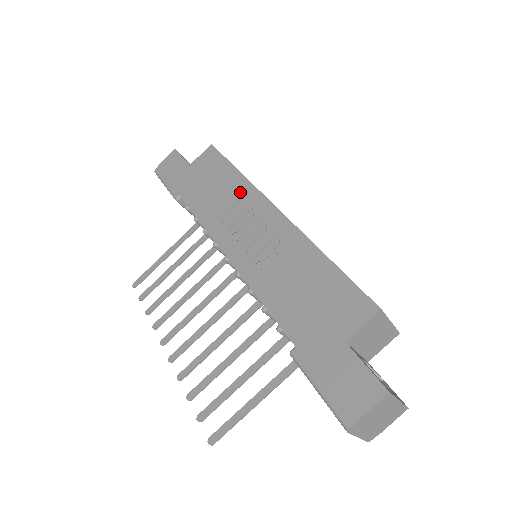
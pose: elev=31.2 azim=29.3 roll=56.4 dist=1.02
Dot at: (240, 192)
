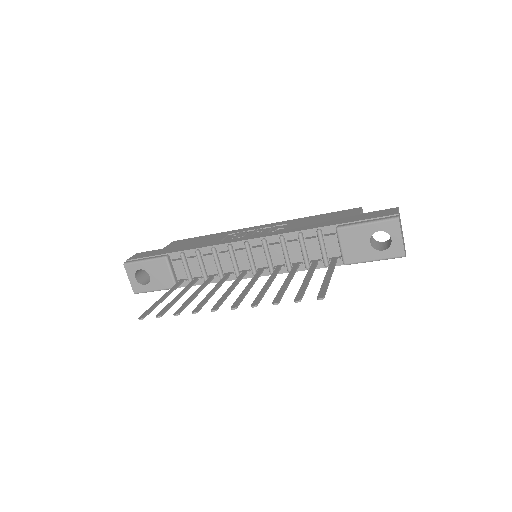
Dot at: (225, 234)
